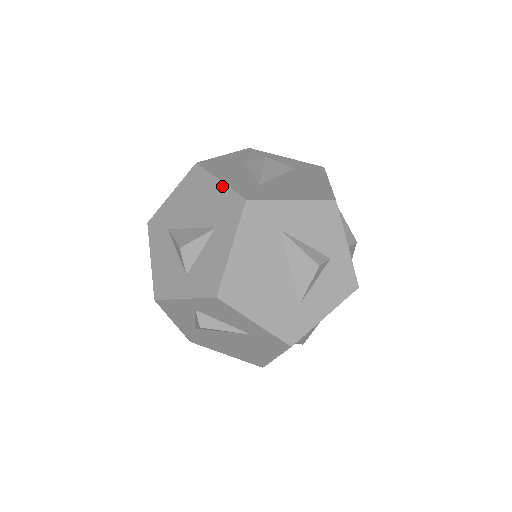
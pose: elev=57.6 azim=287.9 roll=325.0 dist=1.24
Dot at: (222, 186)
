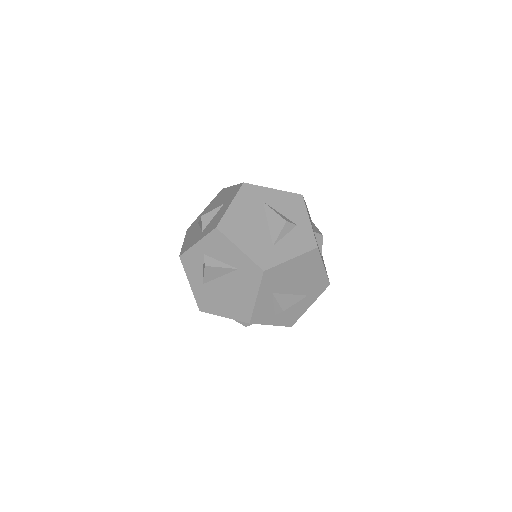
Dot at: (233, 187)
